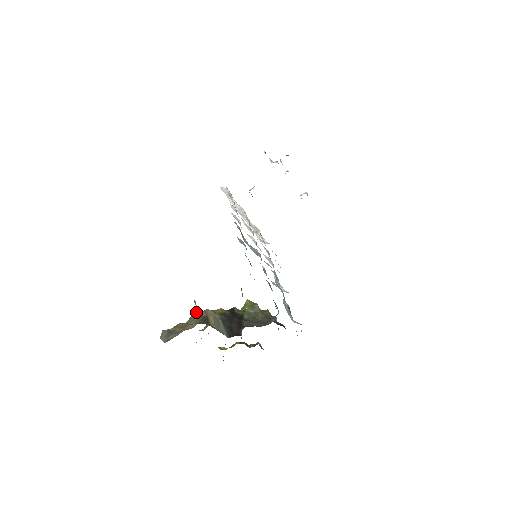
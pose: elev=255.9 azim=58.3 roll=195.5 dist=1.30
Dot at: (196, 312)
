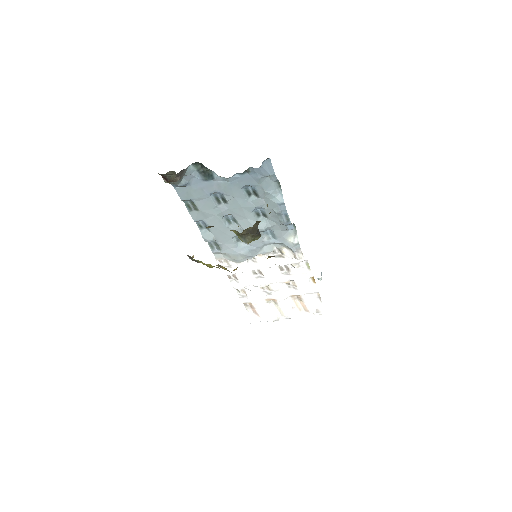
Dot at: occluded
